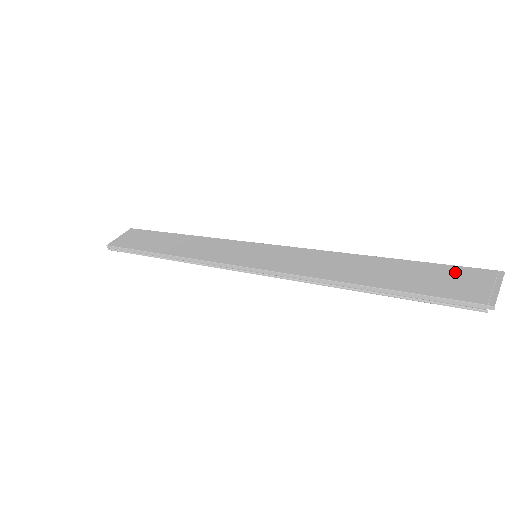
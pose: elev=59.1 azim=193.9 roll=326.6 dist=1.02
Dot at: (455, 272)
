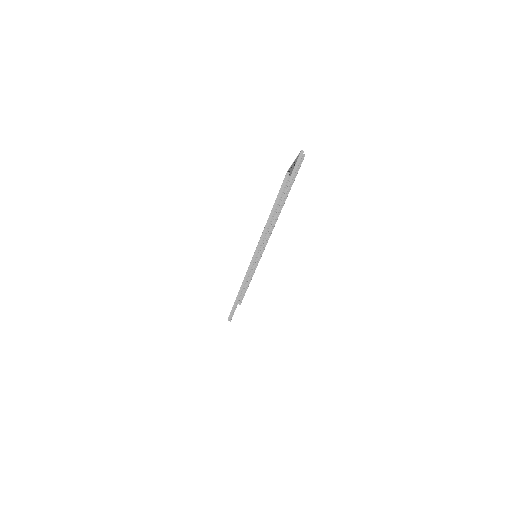
Dot at: (290, 173)
